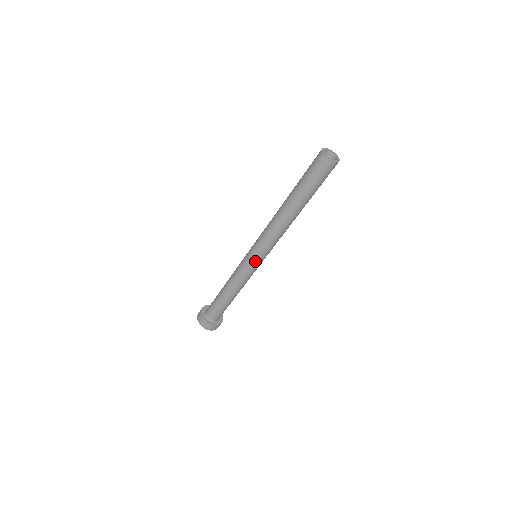
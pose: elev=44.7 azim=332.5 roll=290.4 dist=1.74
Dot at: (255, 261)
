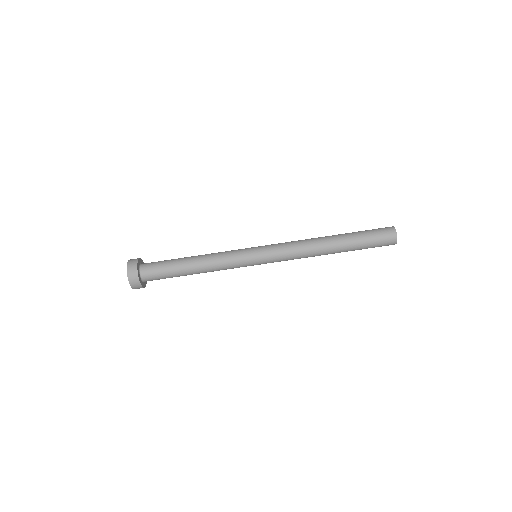
Dot at: (257, 257)
